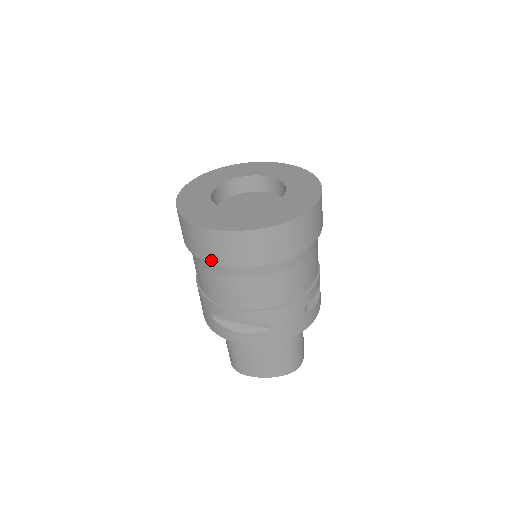
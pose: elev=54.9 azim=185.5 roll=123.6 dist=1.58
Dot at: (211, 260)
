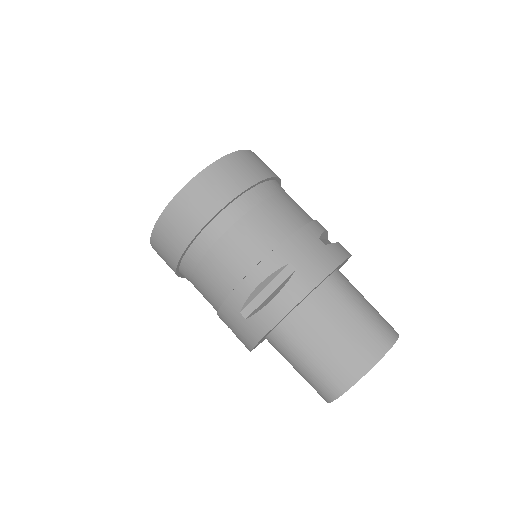
Dot at: (189, 237)
